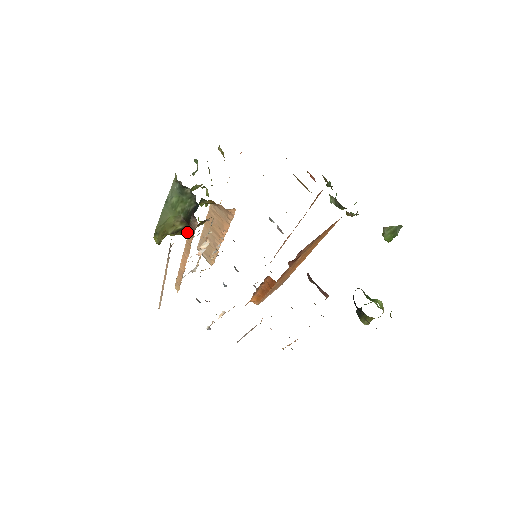
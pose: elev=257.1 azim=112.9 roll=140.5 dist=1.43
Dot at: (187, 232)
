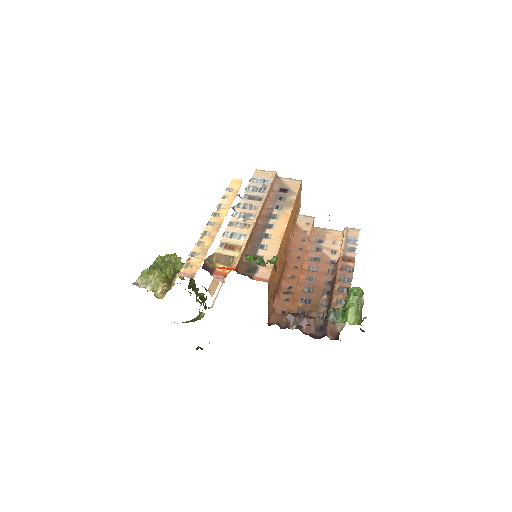
Dot at: occluded
